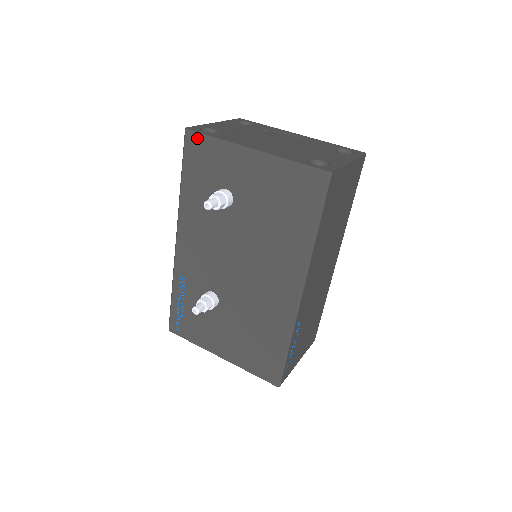
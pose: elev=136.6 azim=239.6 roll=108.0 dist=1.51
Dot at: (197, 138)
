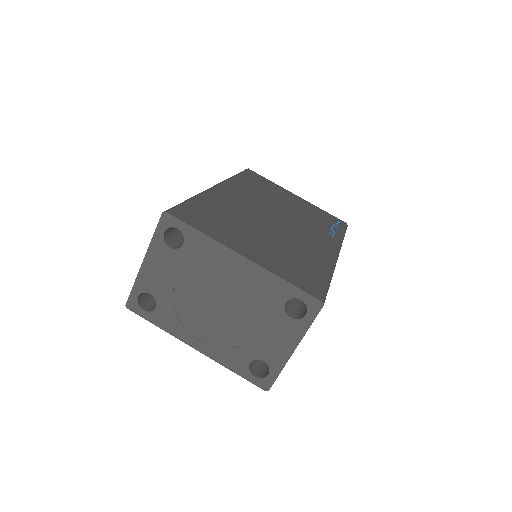
Dot at: occluded
